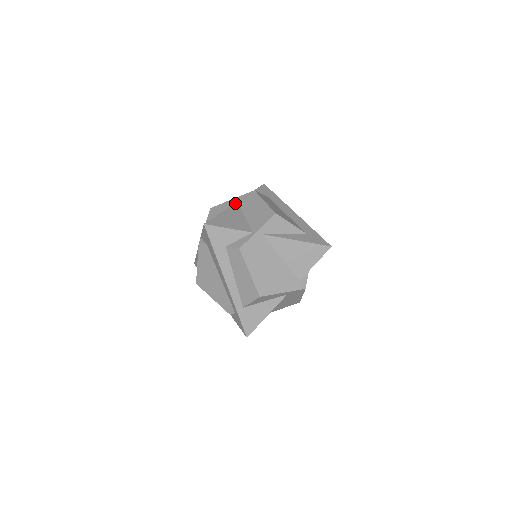
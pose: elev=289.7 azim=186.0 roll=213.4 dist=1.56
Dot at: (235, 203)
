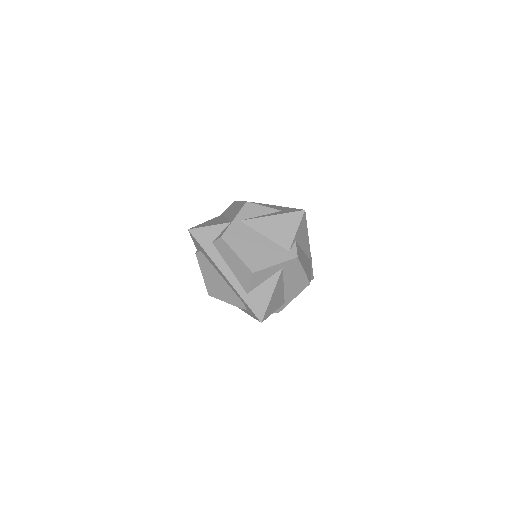
Dot at: (220, 215)
